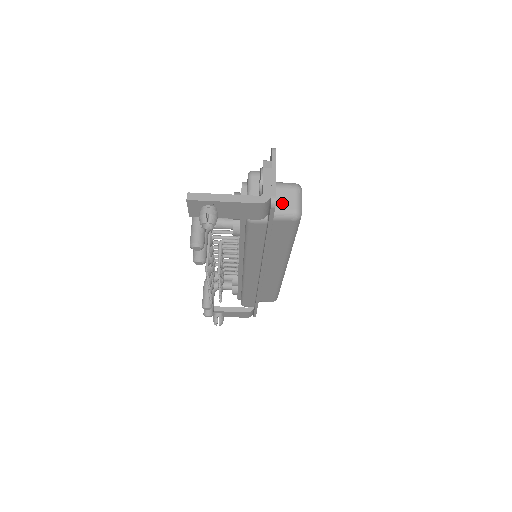
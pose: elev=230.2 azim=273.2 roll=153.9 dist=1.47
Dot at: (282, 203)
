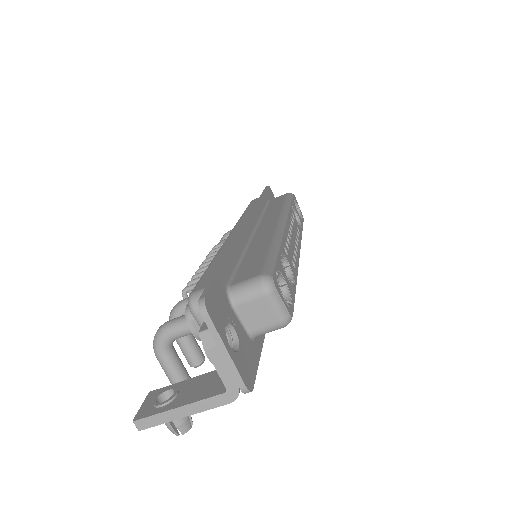
Dot at: (257, 322)
